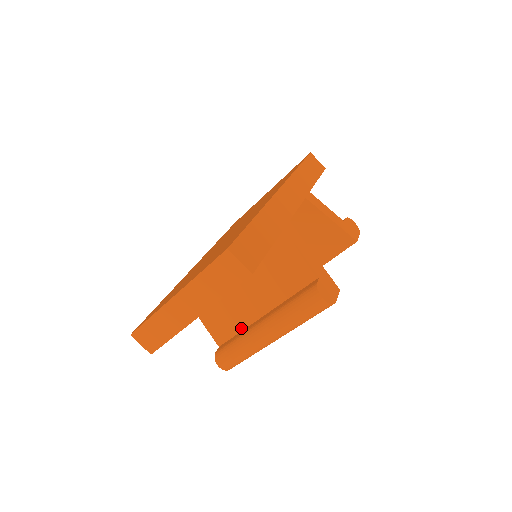
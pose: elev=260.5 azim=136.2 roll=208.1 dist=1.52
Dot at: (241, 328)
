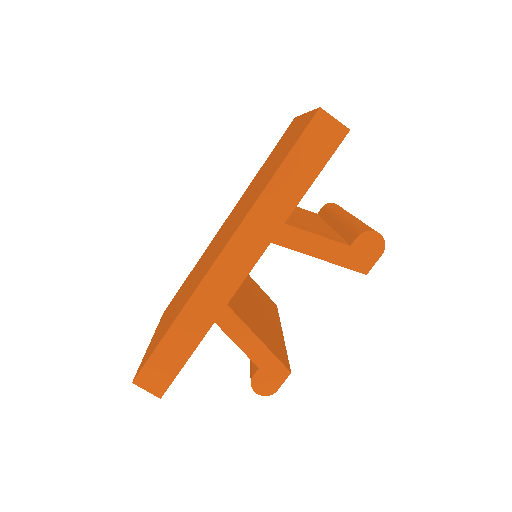
Dot at: occluded
